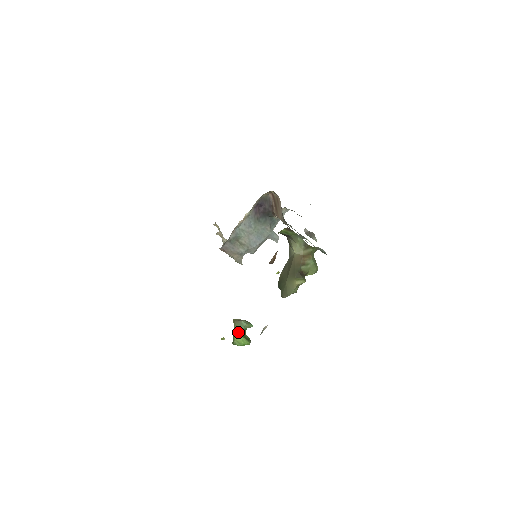
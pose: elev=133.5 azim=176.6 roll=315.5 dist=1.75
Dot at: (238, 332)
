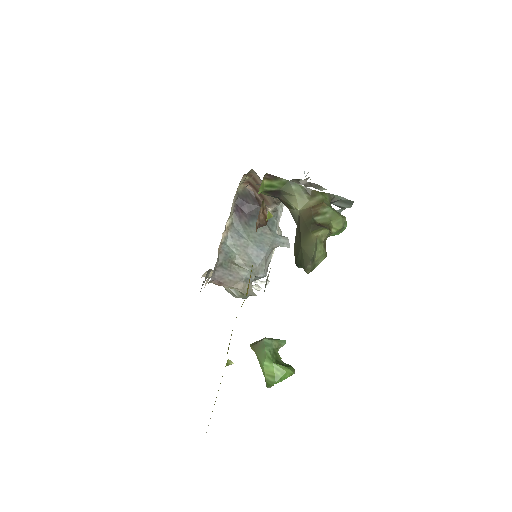
Dot at: (263, 358)
